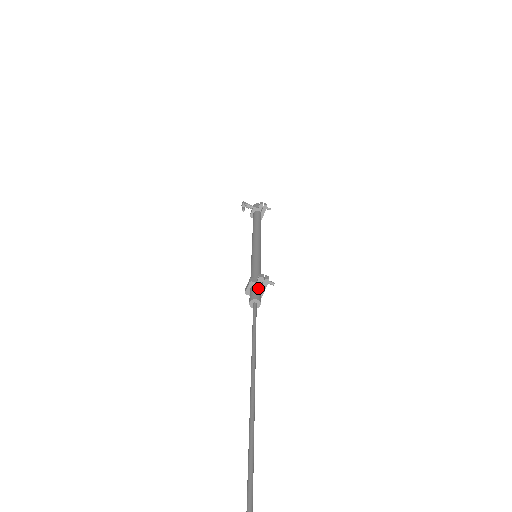
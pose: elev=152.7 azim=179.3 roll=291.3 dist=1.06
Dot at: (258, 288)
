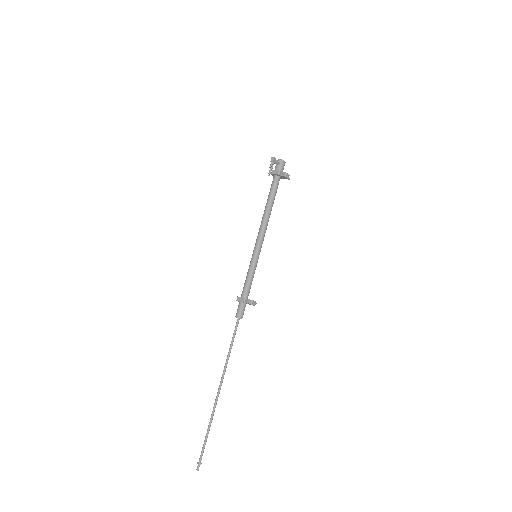
Dot at: occluded
